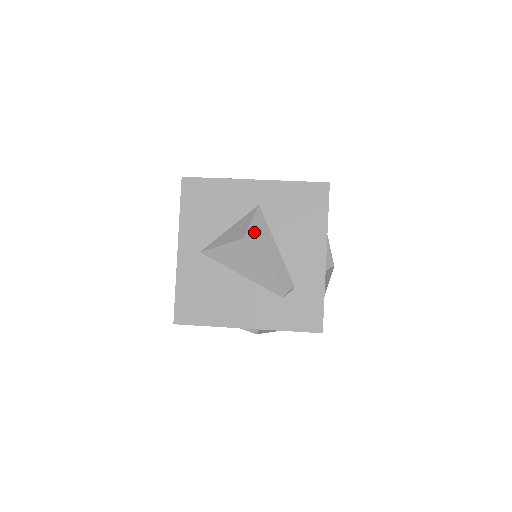
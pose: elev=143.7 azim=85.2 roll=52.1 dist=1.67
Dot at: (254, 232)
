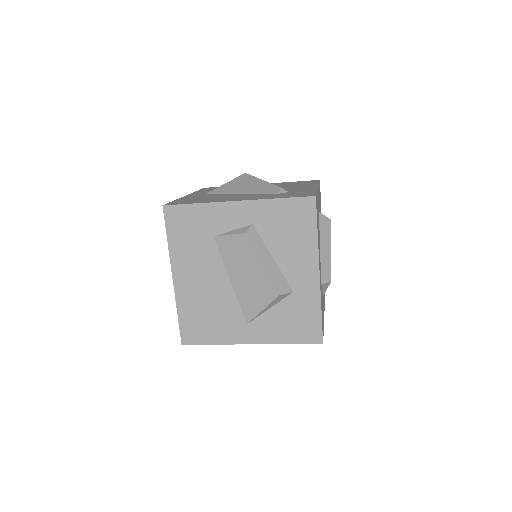
Dot at: occluded
